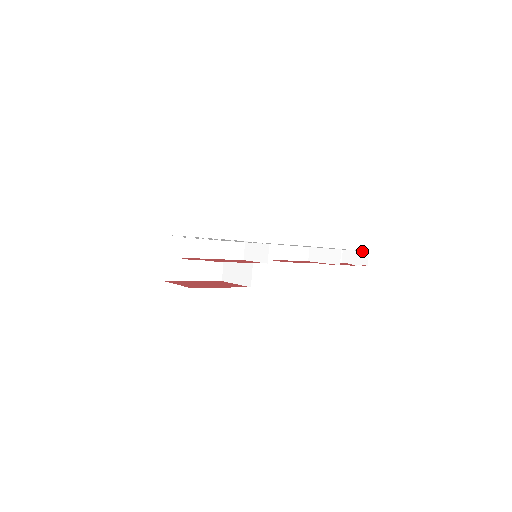
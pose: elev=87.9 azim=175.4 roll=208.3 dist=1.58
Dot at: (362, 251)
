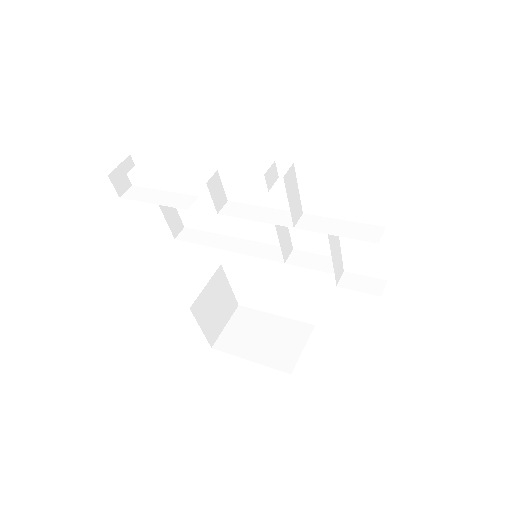
Dot at: occluded
